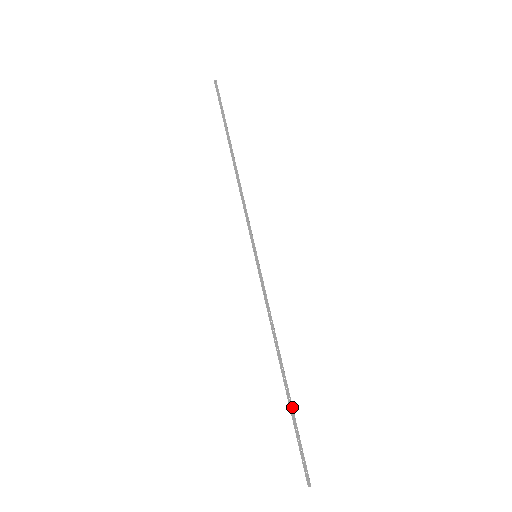
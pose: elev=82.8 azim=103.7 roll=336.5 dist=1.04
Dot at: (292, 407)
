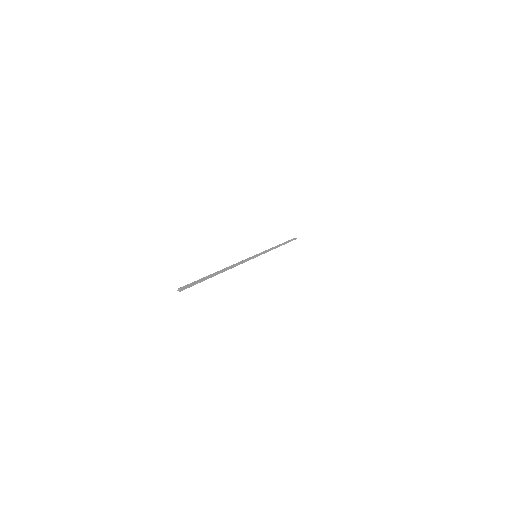
Dot at: (211, 276)
